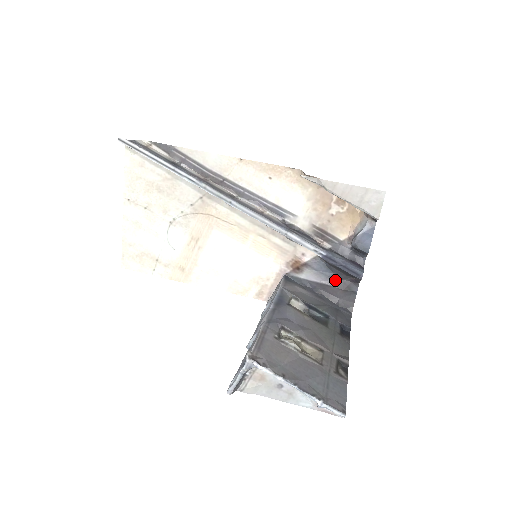
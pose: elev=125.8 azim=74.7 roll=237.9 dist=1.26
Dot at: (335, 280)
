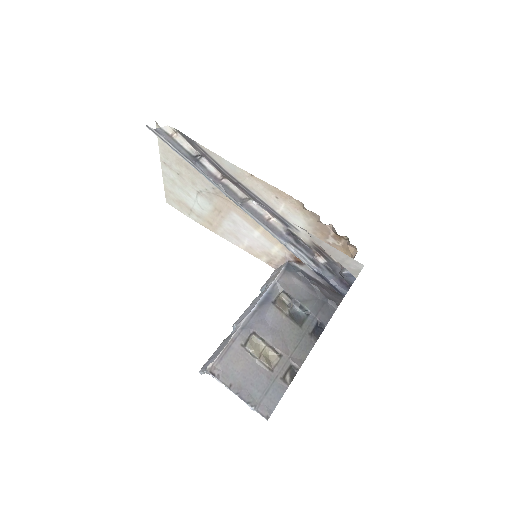
Dot at: occluded
